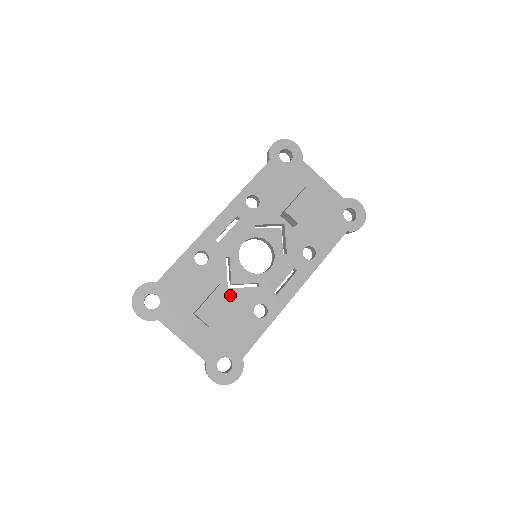
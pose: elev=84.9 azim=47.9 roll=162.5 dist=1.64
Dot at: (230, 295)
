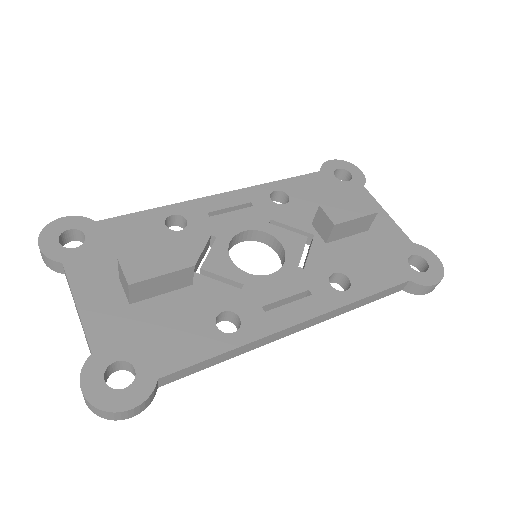
Dot at: (188, 260)
